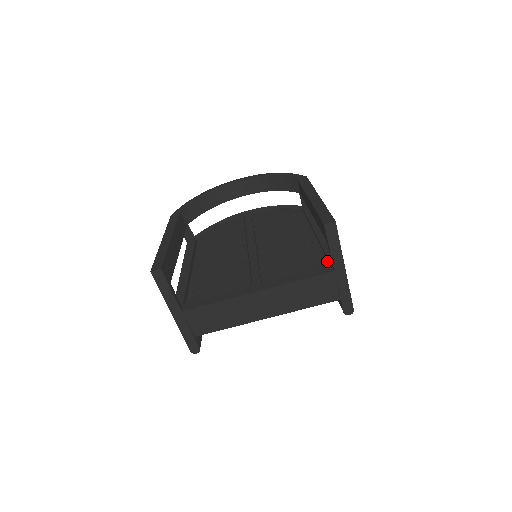
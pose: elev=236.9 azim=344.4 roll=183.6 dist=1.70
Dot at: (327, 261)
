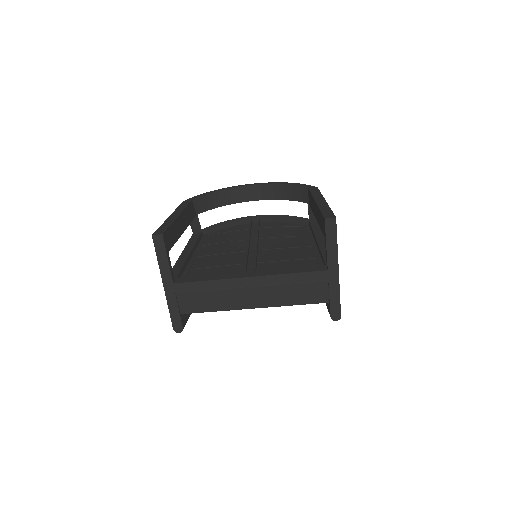
Dot at: (323, 263)
